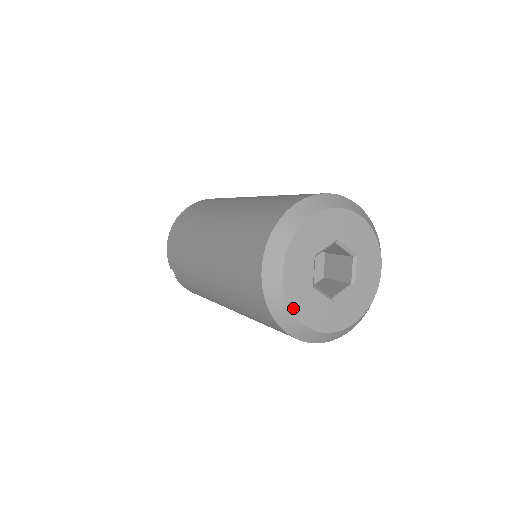
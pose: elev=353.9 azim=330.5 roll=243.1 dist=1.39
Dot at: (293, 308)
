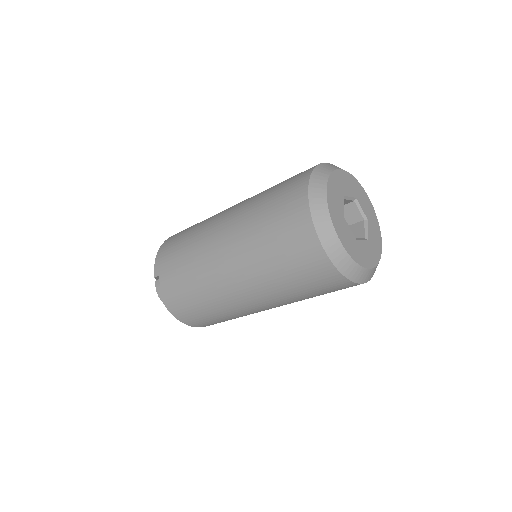
Dot at: (333, 220)
